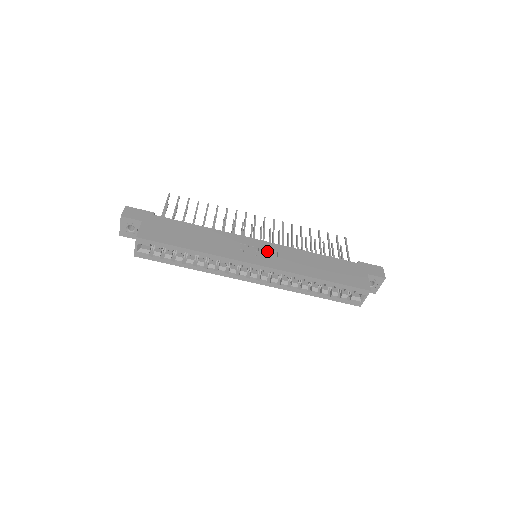
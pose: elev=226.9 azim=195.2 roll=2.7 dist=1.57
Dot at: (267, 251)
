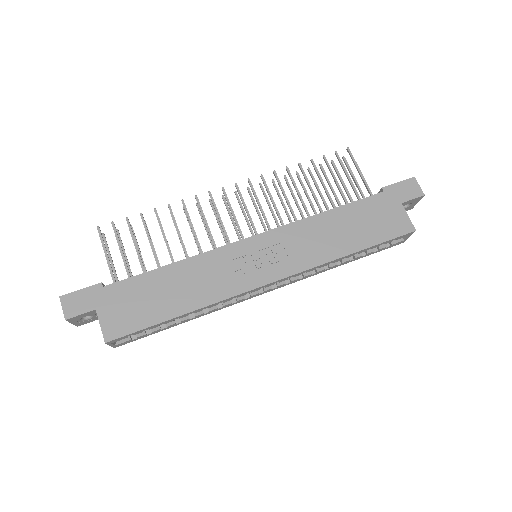
Dot at: (269, 251)
